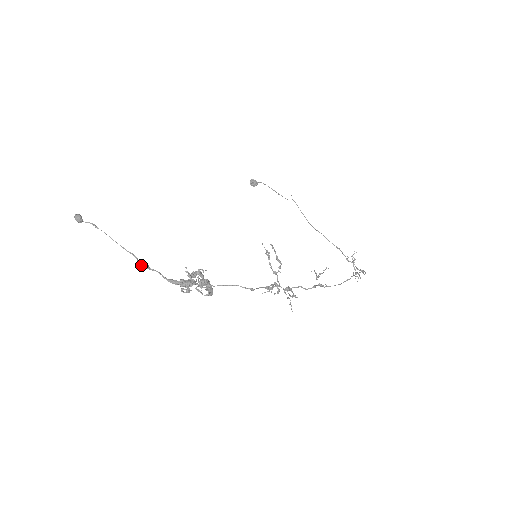
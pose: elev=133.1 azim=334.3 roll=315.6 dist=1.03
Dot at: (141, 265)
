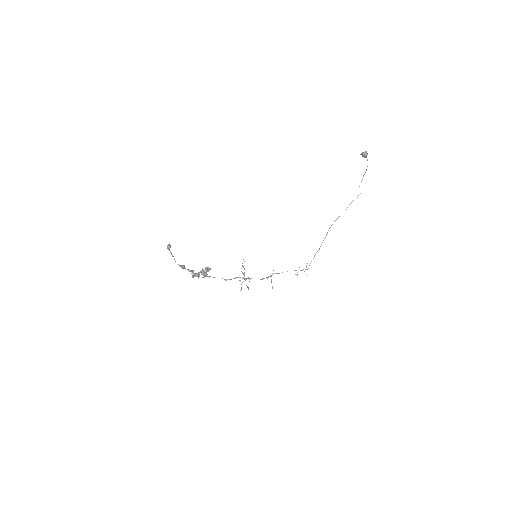
Dot at: (181, 267)
